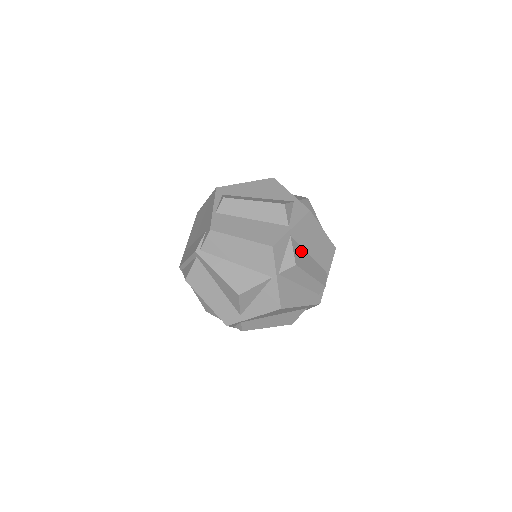
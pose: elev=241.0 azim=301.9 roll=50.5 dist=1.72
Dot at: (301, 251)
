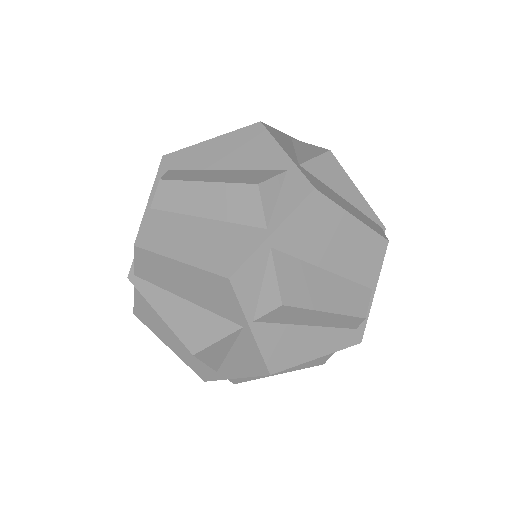
Dot at: (301, 270)
